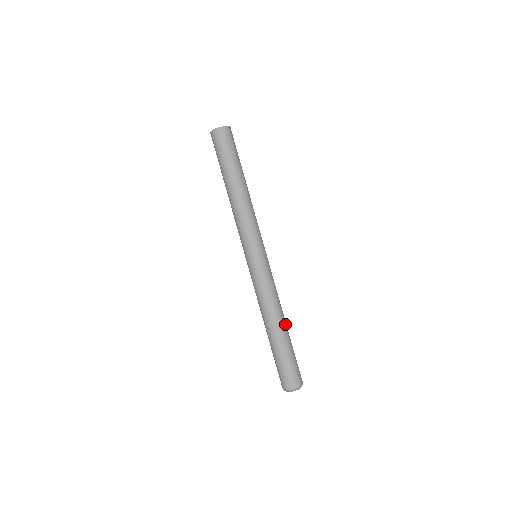
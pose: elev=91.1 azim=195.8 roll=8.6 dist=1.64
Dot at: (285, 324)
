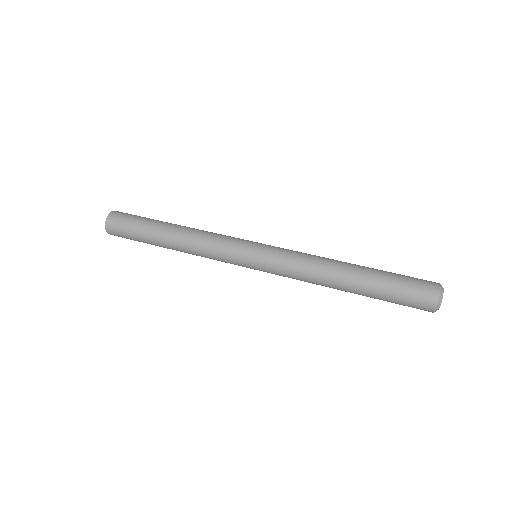
Dot at: (351, 265)
